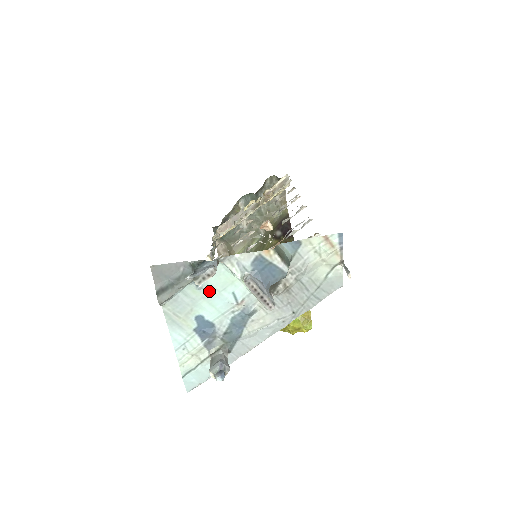
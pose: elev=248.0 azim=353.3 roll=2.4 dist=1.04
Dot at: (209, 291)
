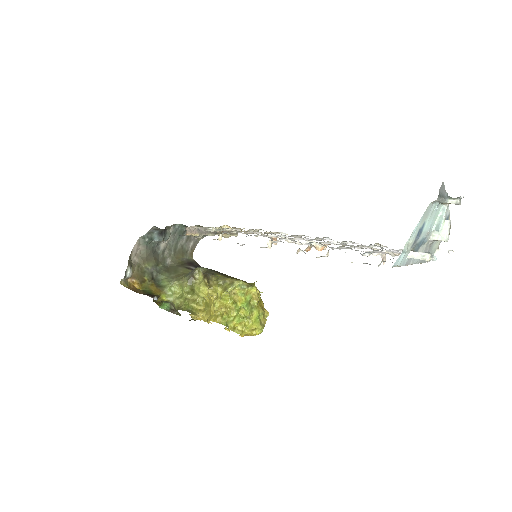
Dot at: (434, 215)
